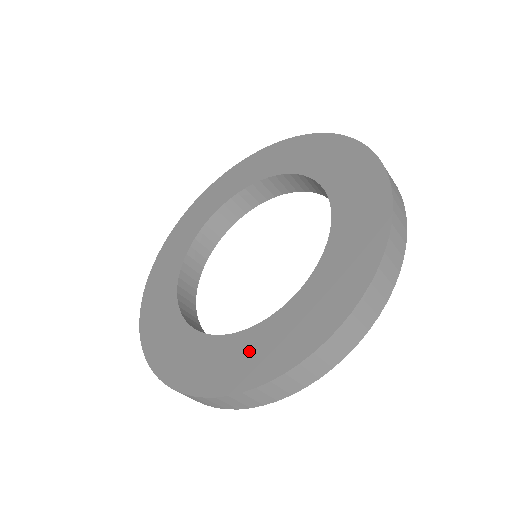
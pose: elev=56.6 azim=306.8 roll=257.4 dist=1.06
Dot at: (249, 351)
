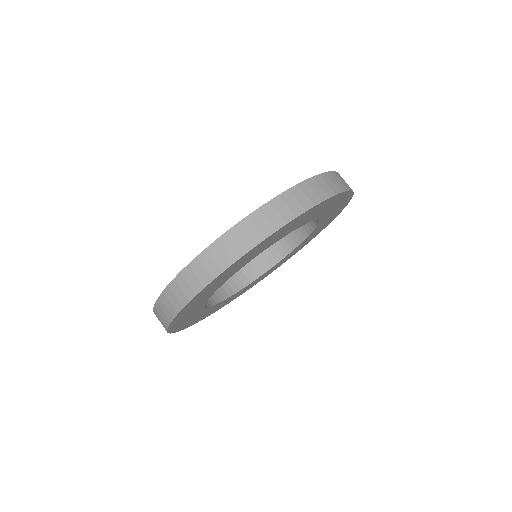
Dot at: occluded
